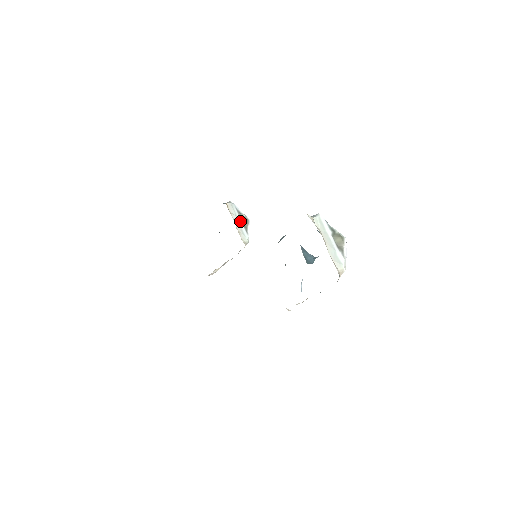
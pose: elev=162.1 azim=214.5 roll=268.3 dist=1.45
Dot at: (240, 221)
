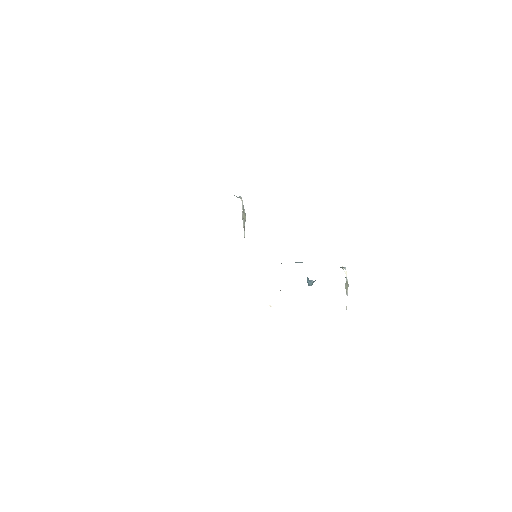
Dot at: occluded
